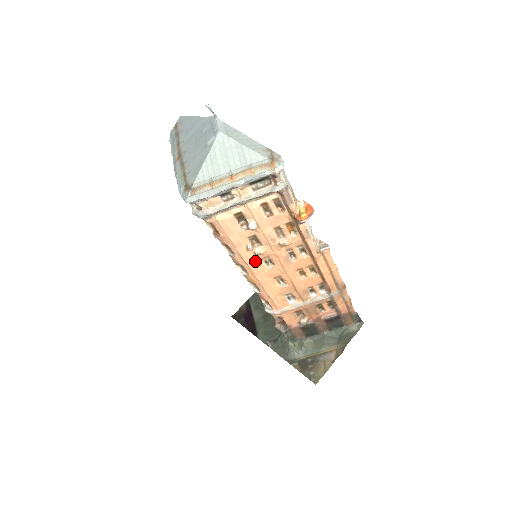
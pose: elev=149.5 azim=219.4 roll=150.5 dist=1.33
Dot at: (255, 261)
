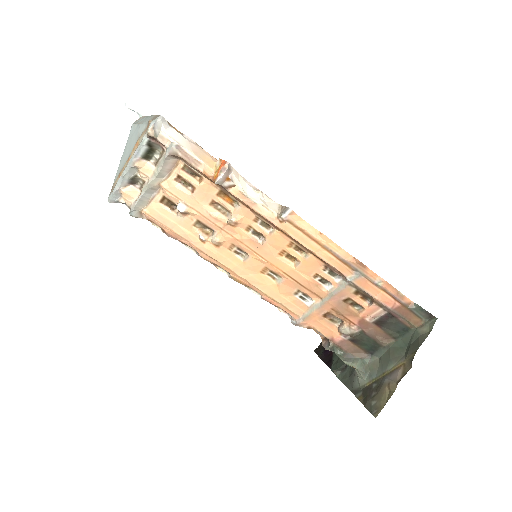
Dot at: (223, 254)
